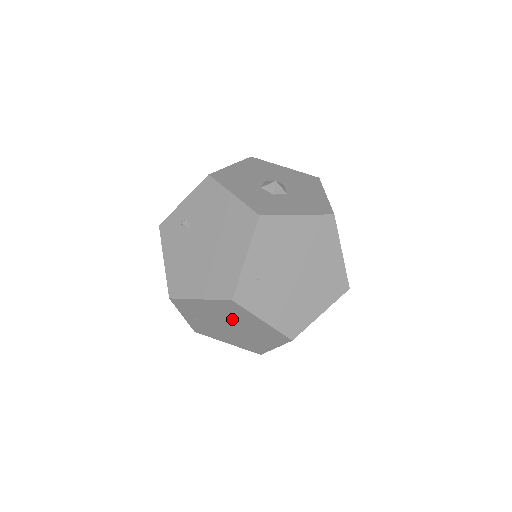
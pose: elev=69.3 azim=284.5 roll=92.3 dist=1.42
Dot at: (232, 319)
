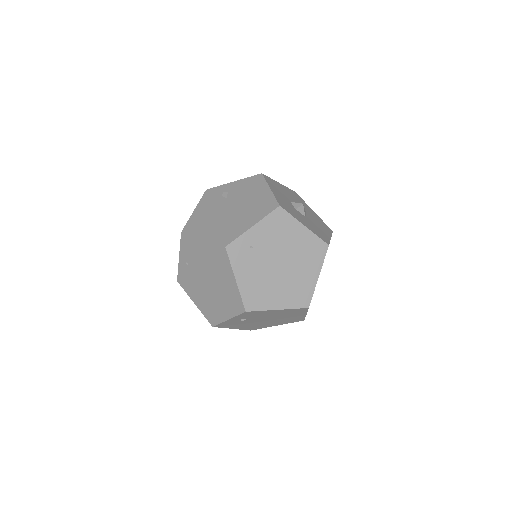
Dot at: (214, 271)
